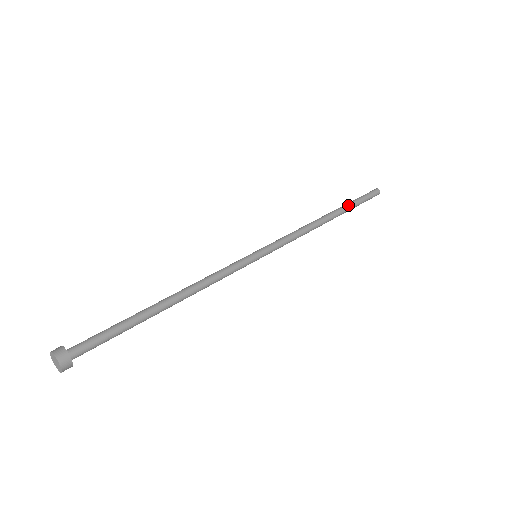
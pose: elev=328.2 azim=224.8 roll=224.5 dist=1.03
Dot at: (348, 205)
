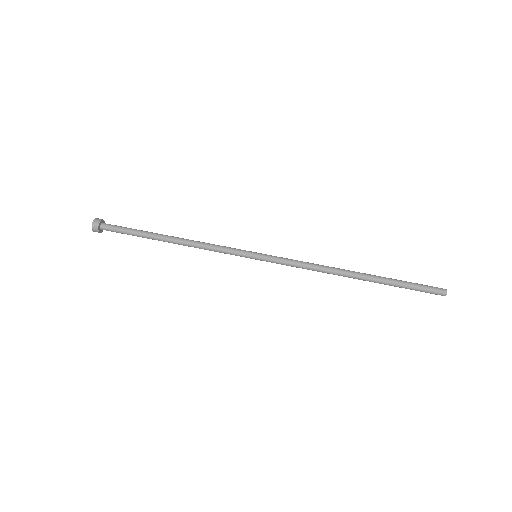
Dot at: (387, 278)
